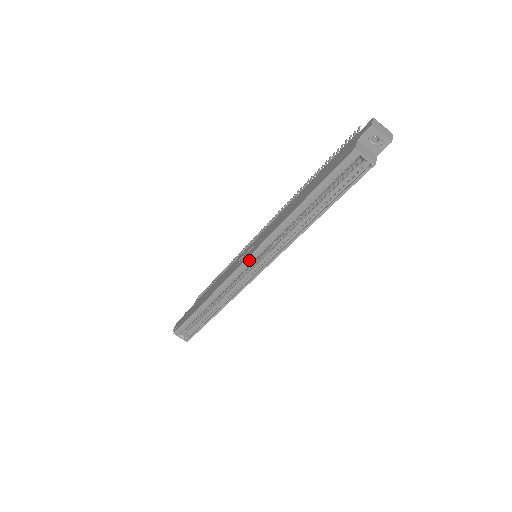
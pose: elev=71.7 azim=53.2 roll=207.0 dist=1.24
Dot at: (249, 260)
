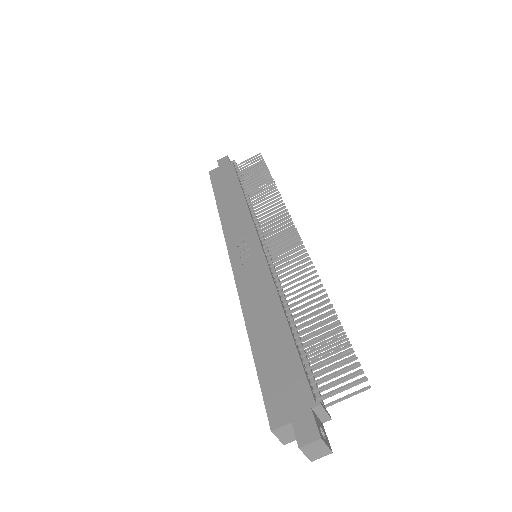
Dot at: (235, 265)
